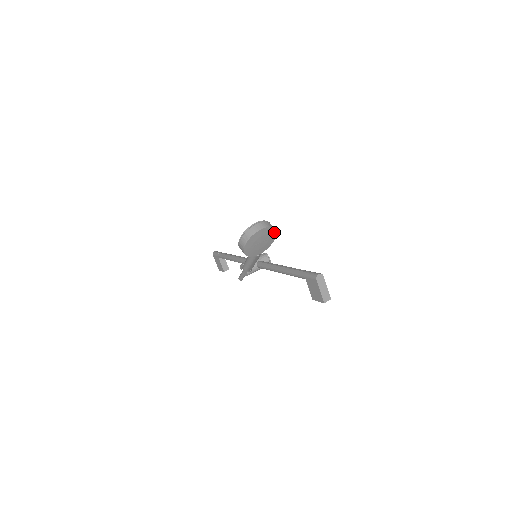
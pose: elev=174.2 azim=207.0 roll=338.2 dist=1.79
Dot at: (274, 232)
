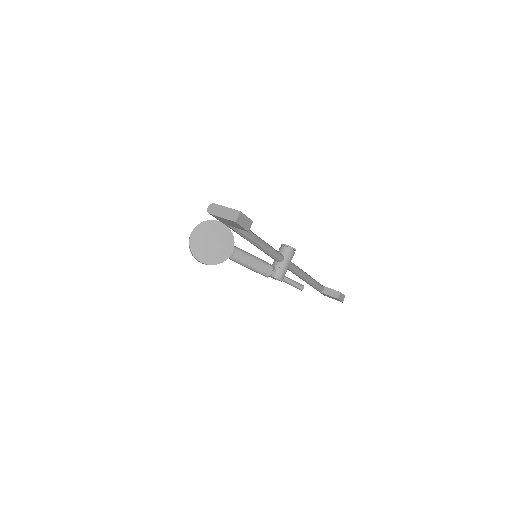
Dot at: (214, 223)
